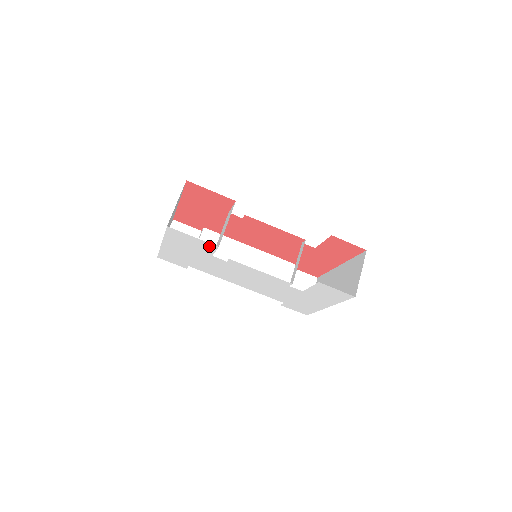
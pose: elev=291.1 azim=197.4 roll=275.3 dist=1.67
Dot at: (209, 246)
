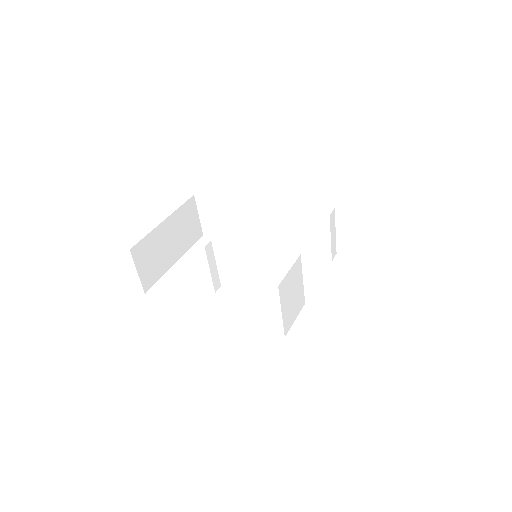
Dot at: occluded
